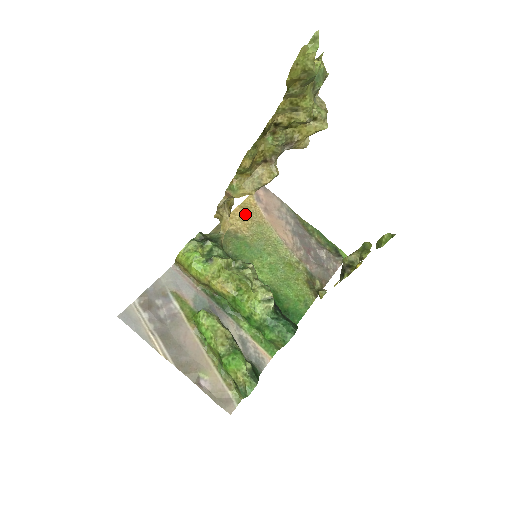
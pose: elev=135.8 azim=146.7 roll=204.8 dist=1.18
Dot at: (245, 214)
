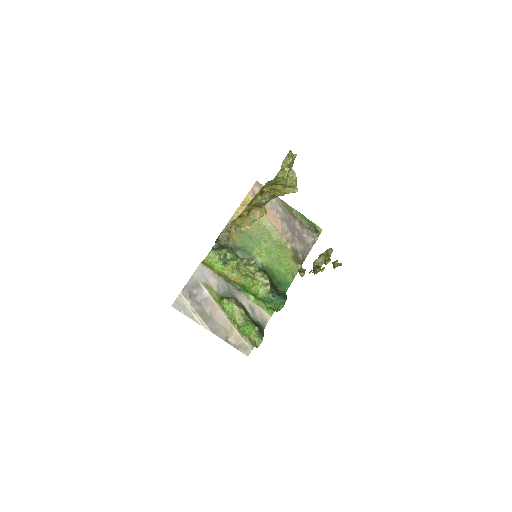
Dot at: occluded
